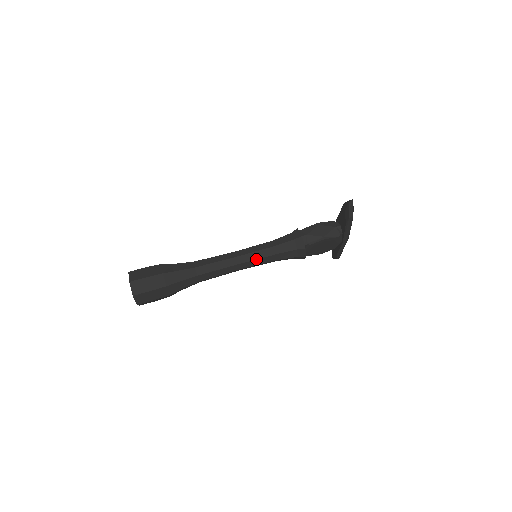
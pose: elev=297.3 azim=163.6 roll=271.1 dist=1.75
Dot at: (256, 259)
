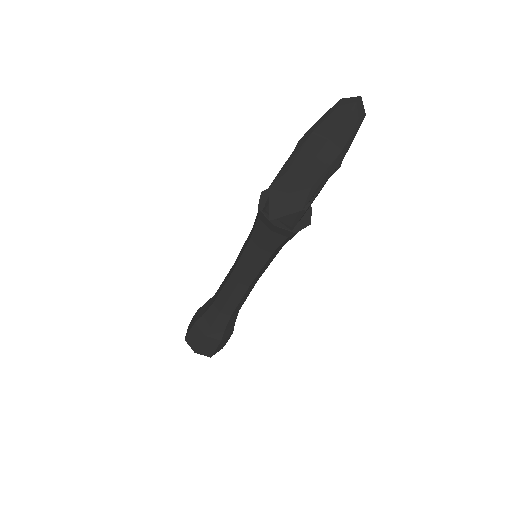
Dot at: (259, 272)
